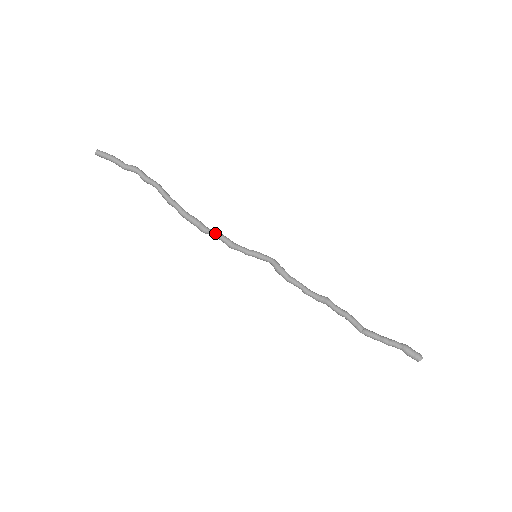
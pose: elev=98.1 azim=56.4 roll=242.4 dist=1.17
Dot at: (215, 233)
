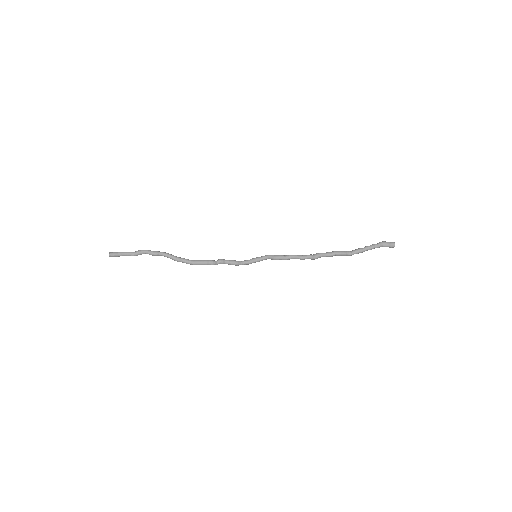
Dot at: (220, 260)
